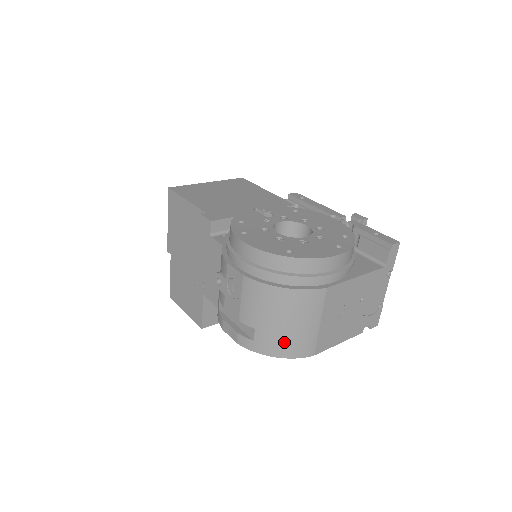
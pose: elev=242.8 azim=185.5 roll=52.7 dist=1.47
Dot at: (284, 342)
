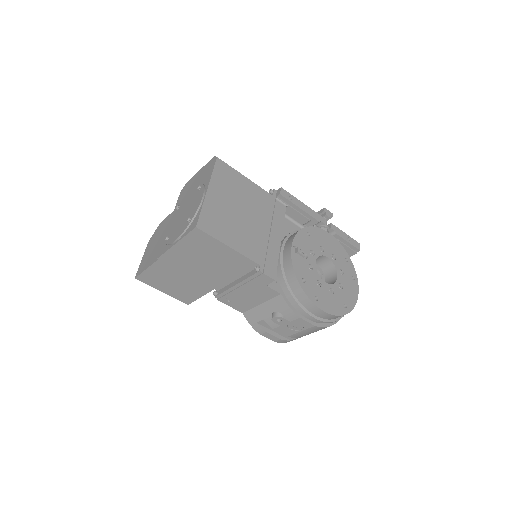
Dot at: occluded
